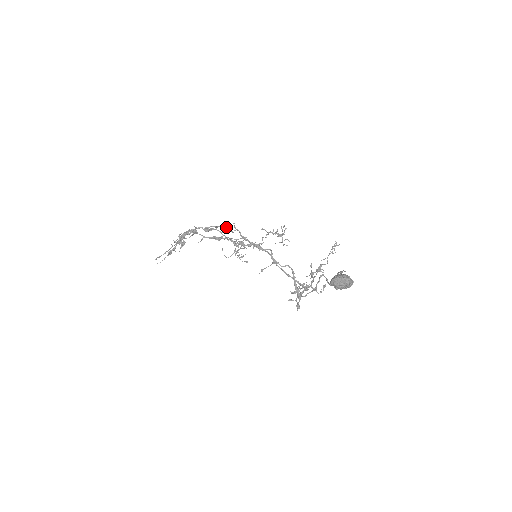
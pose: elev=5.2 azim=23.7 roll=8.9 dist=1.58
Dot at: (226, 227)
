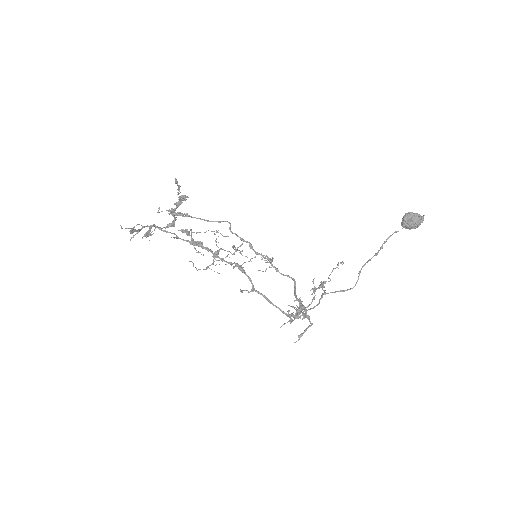
Dot at: (225, 221)
